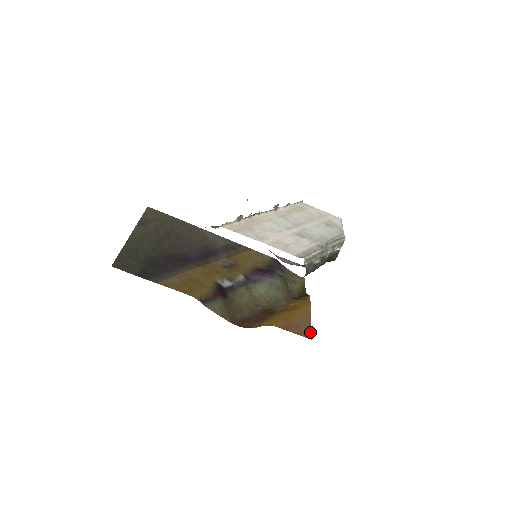
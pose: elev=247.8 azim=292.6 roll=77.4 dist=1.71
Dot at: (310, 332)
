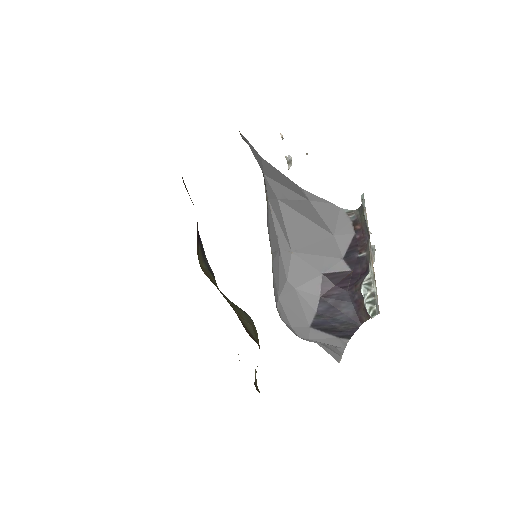
Dot at: occluded
